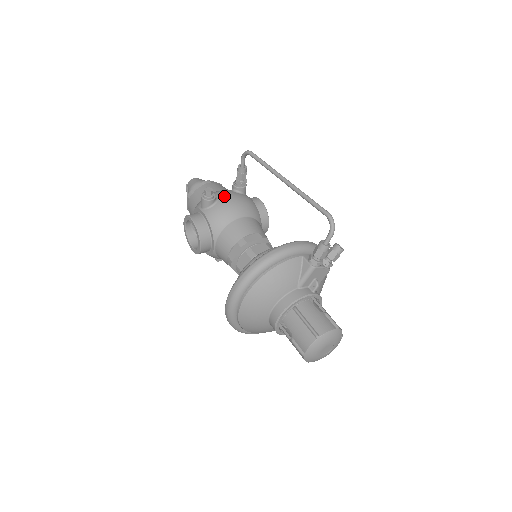
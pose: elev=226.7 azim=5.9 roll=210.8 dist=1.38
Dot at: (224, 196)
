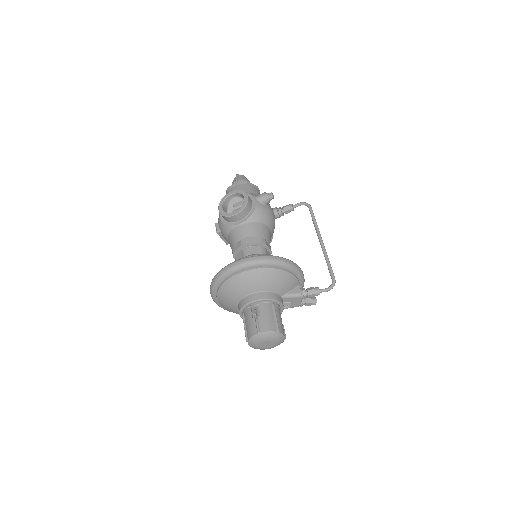
Dot at: (271, 208)
